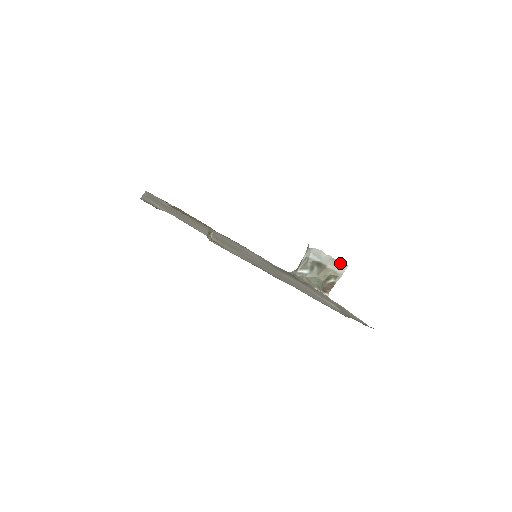
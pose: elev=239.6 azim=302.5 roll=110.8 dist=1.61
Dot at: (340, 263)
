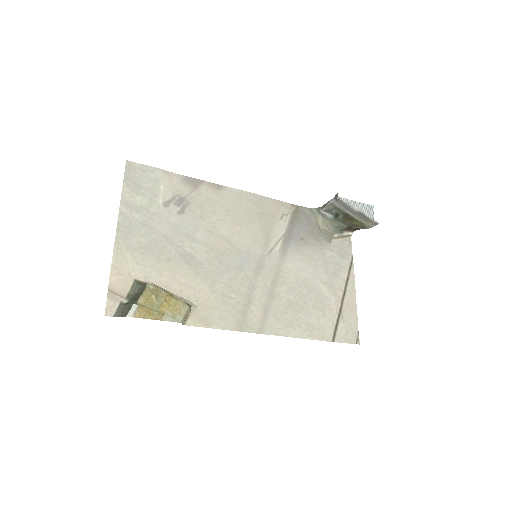
Dot at: (370, 219)
